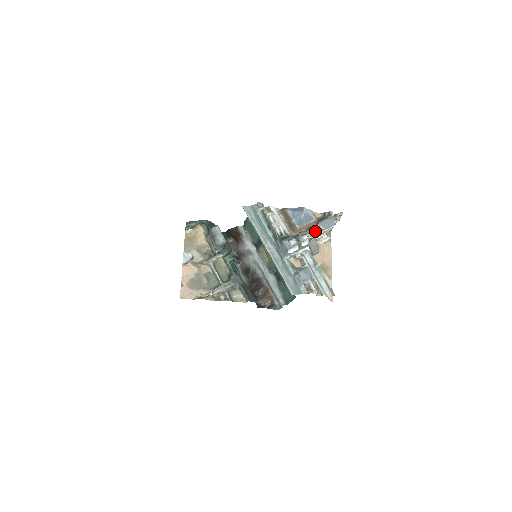
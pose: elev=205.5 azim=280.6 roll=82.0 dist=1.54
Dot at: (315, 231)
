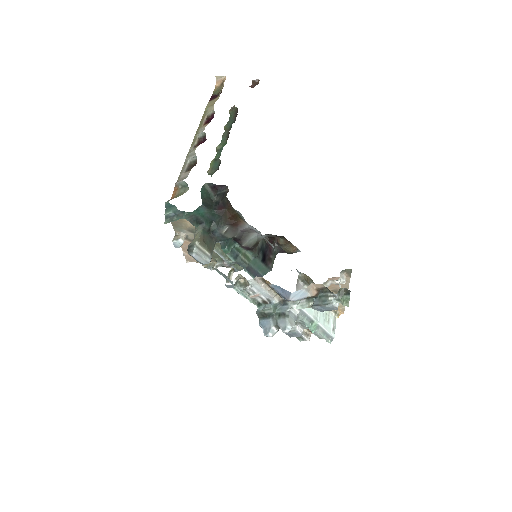
Dot at: occluded
